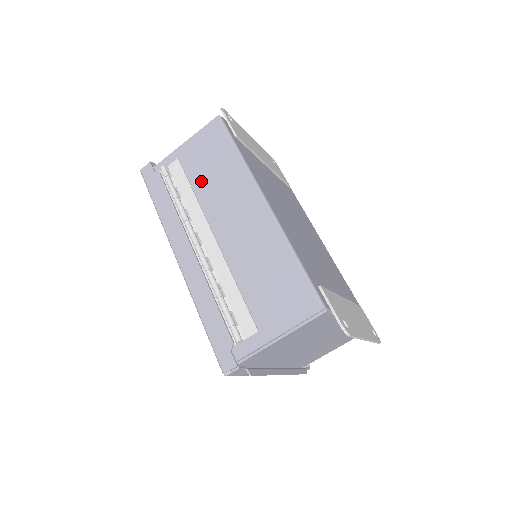
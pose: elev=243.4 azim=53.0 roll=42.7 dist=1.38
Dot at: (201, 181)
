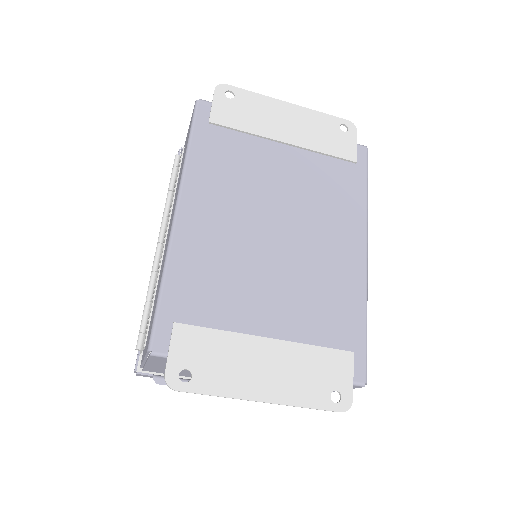
Dot at: (179, 175)
